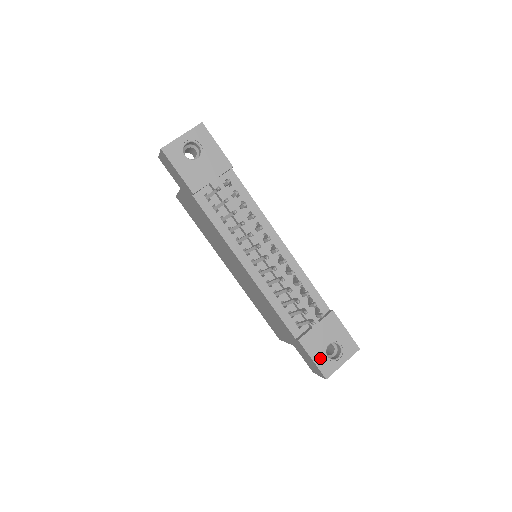
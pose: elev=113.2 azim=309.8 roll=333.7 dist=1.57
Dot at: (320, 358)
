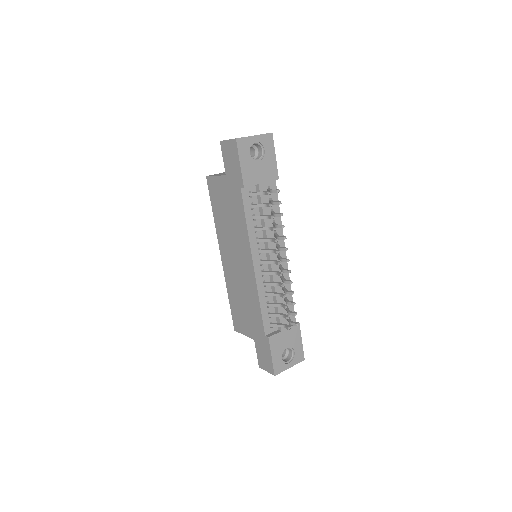
Dot at: (277, 357)
